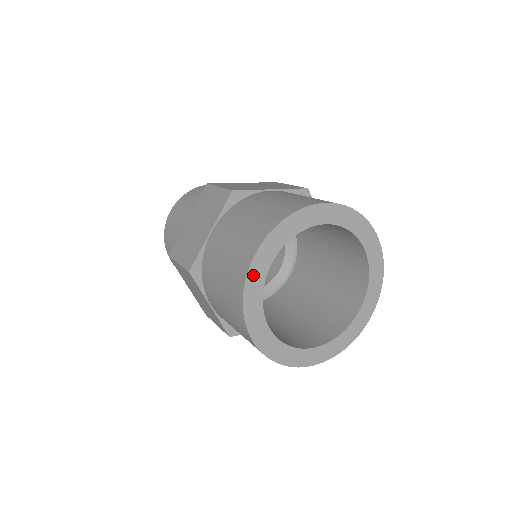
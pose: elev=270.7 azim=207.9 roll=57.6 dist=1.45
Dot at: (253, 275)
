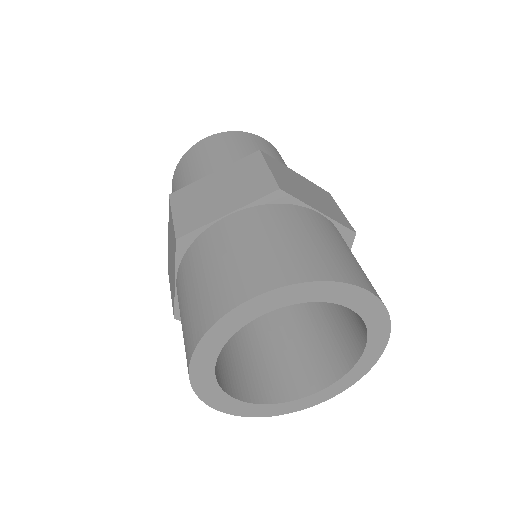
Dot at: (236, 315)
